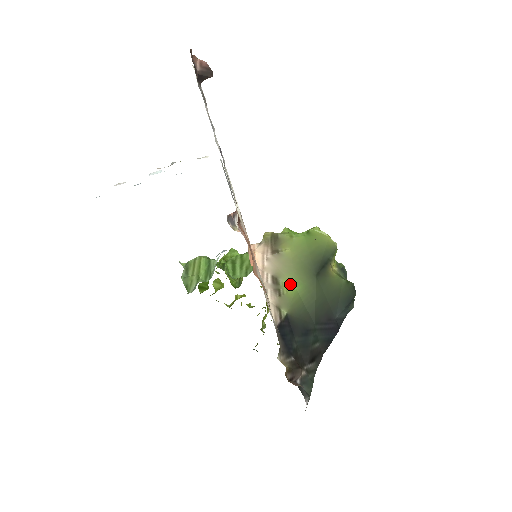
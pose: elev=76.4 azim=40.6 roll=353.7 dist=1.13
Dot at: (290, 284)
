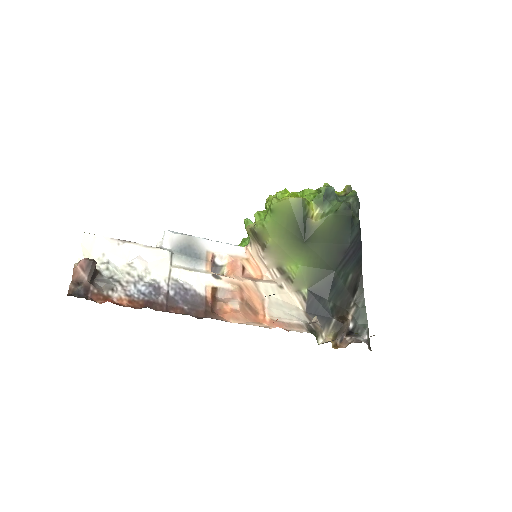
Dot at: (293, 265)
